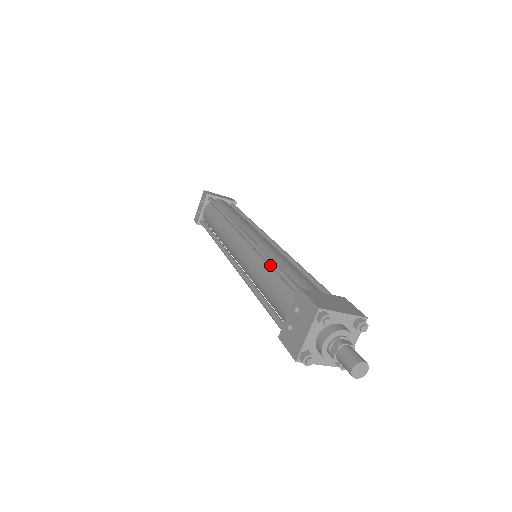
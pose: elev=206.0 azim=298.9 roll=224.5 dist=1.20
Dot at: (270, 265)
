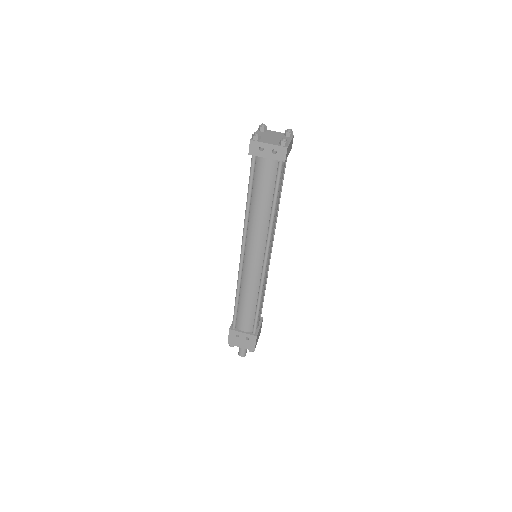
Dot at: (258, 305)
